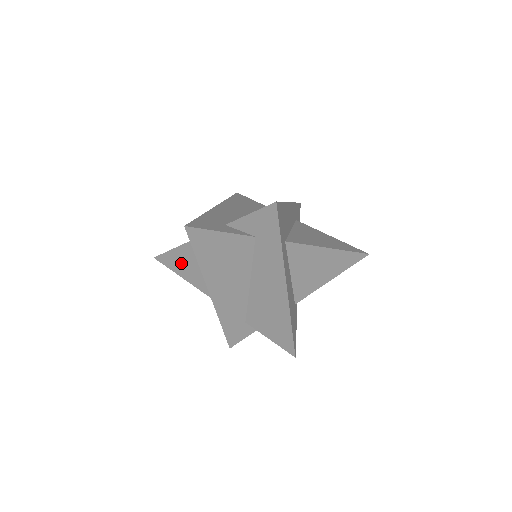
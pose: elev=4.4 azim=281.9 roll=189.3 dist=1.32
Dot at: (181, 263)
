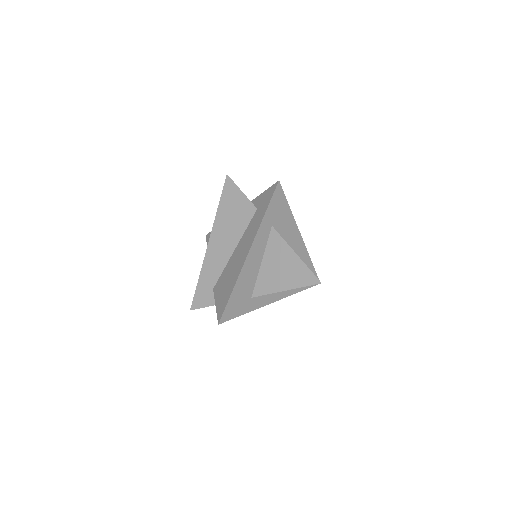
Dot at: occluded
